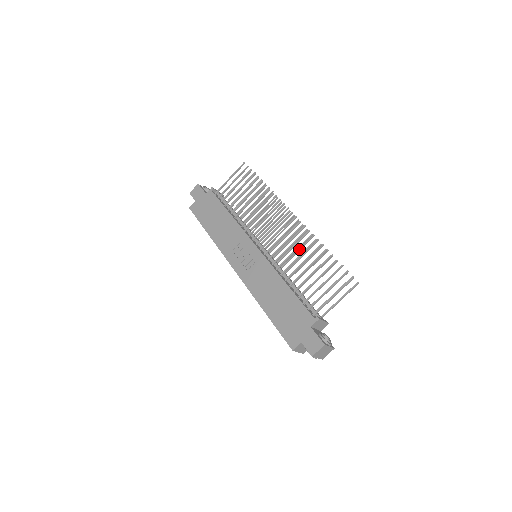
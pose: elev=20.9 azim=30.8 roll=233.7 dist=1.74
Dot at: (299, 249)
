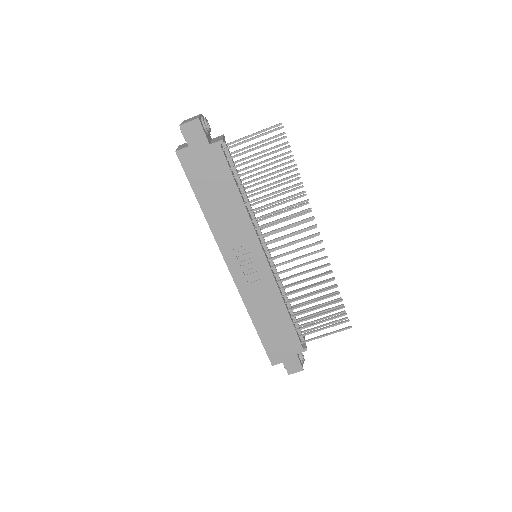
Dot at: occluded
